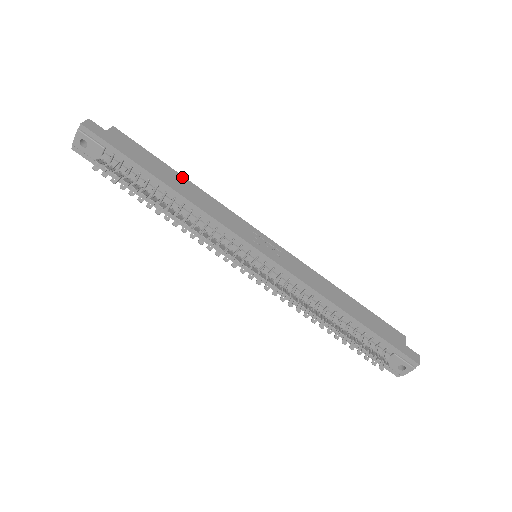
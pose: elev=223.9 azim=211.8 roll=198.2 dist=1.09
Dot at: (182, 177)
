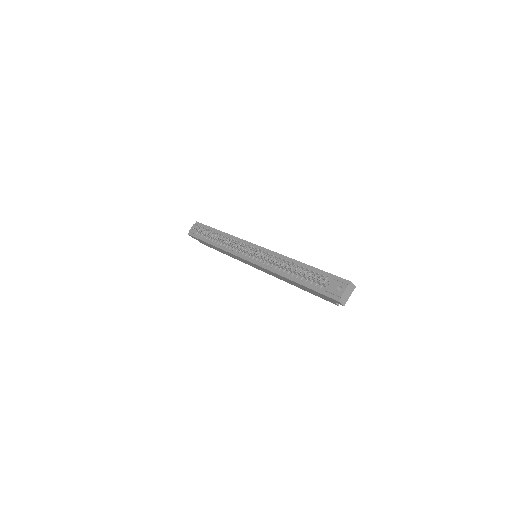
Dot at: occluded
